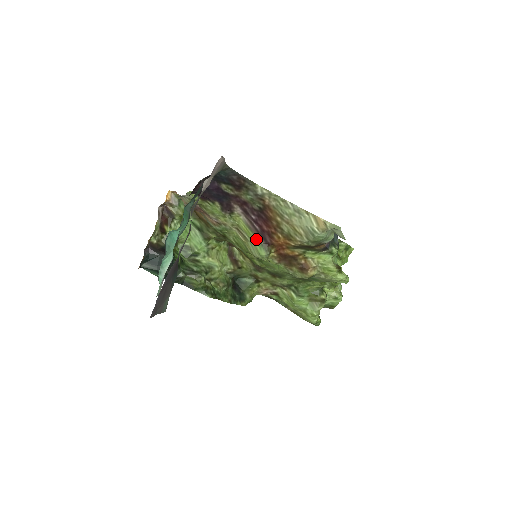
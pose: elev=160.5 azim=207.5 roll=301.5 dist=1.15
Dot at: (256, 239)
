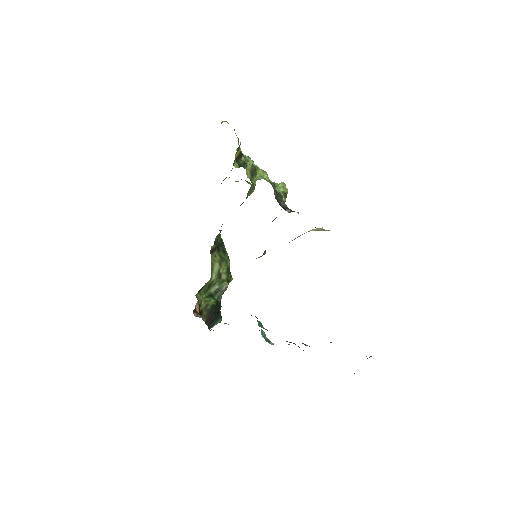
Dot at: occluded
